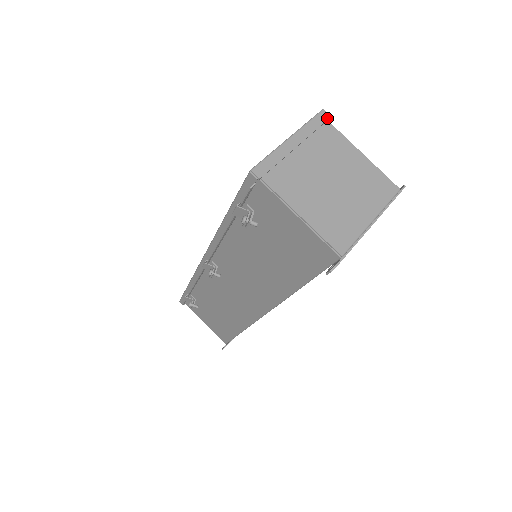
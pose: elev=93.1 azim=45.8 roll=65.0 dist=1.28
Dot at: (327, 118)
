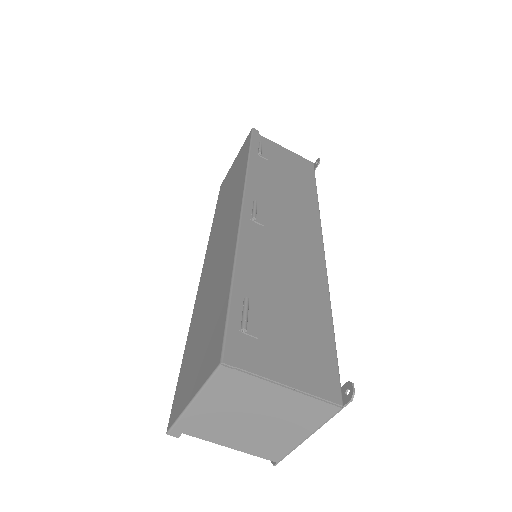
Dot at: (229, 373)
